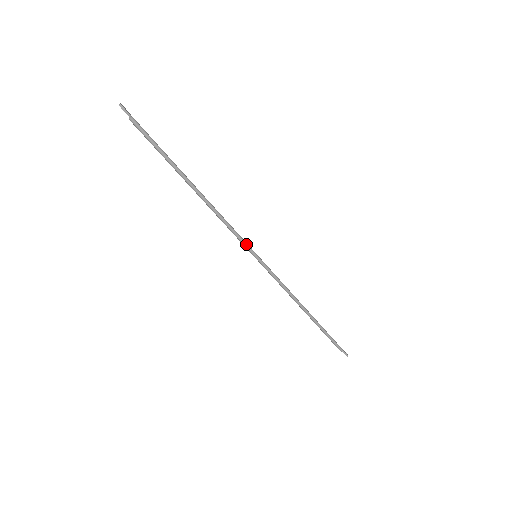
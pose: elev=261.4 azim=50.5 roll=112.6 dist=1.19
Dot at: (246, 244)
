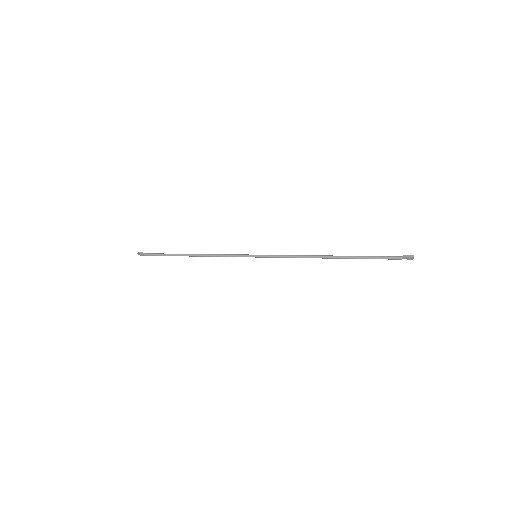
Dot at: (243, 255)
